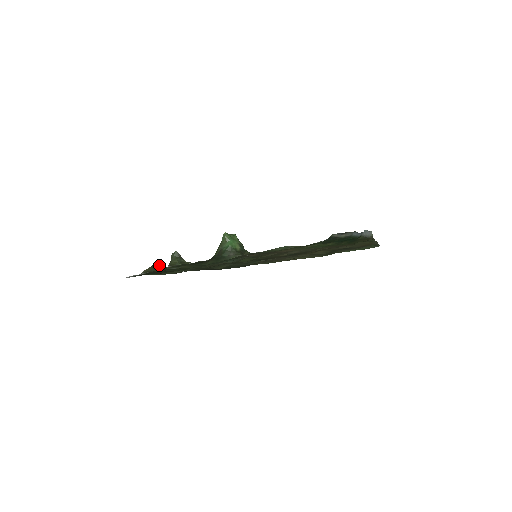
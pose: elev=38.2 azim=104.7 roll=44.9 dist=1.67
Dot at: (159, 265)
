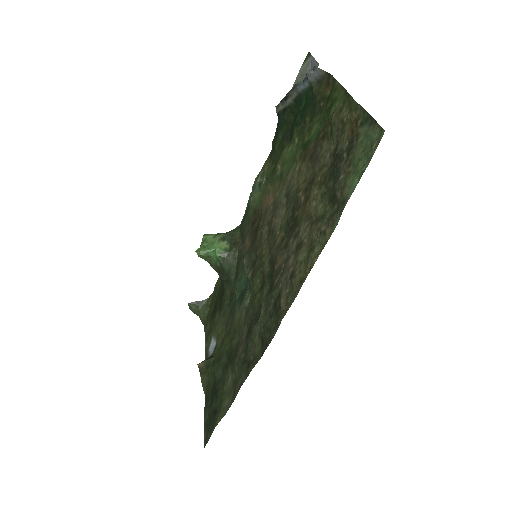
Dot at: (203, 366)
